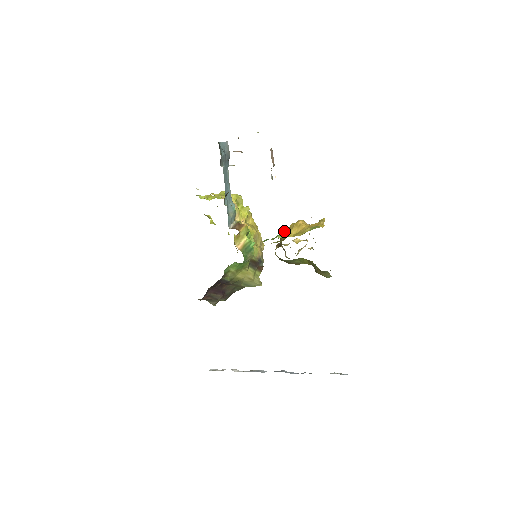
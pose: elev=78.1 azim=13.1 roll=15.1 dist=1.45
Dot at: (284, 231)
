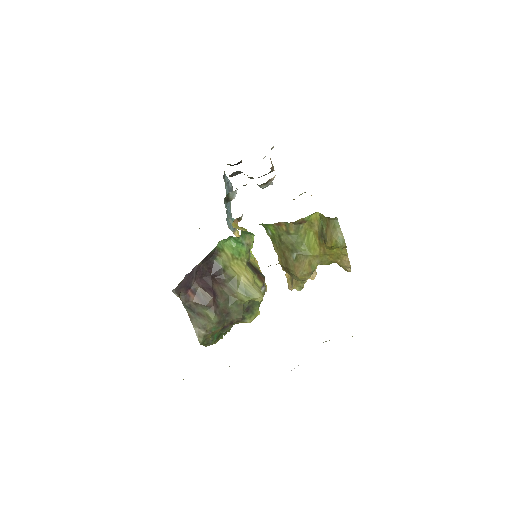
Dot at: occluded
